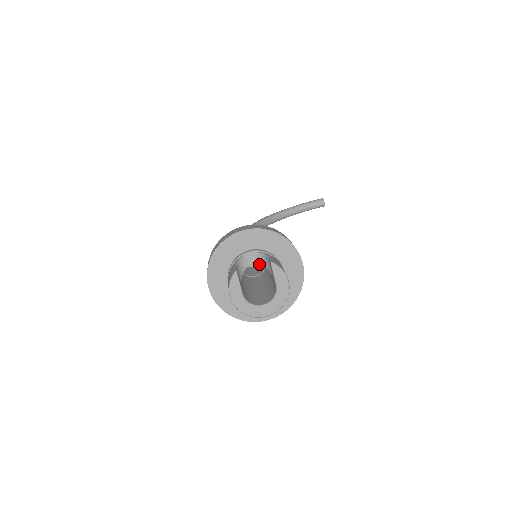
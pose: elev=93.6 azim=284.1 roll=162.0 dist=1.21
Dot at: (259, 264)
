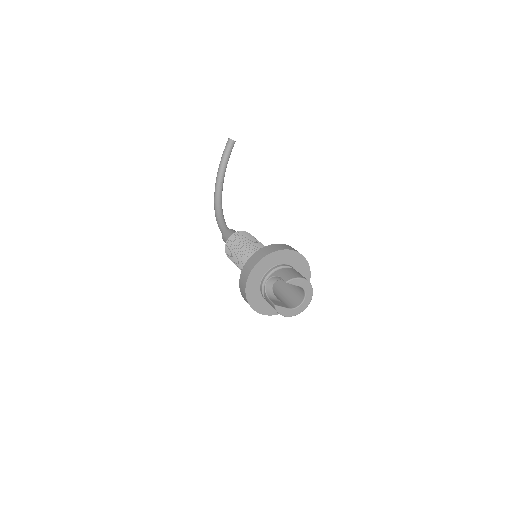
Dot at: occluded
